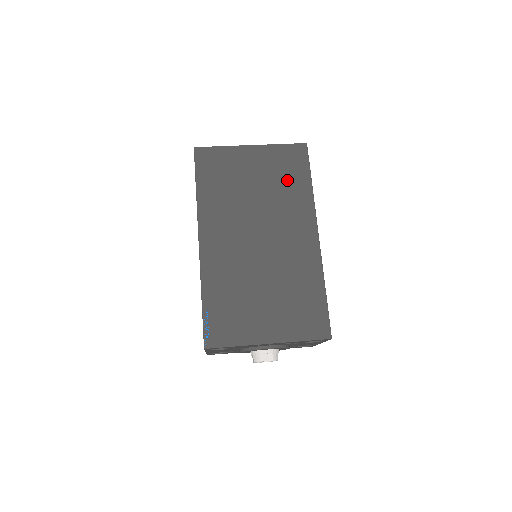
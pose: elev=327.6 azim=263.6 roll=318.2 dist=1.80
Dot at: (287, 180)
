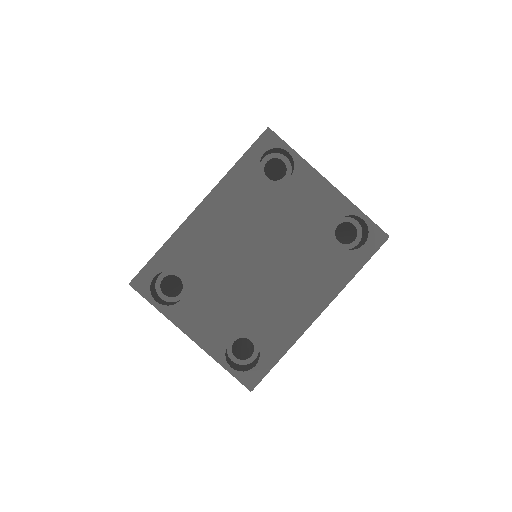
Dot at: occluded
